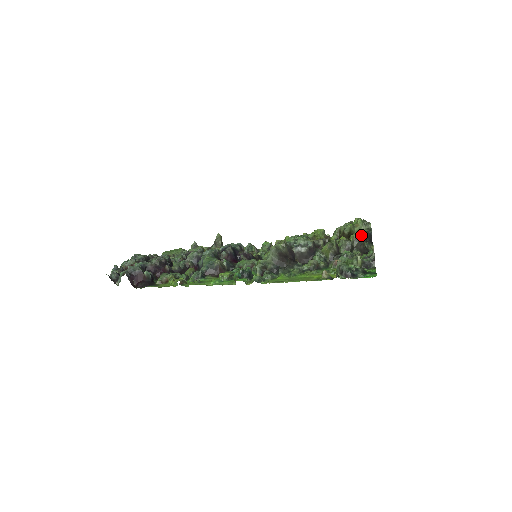
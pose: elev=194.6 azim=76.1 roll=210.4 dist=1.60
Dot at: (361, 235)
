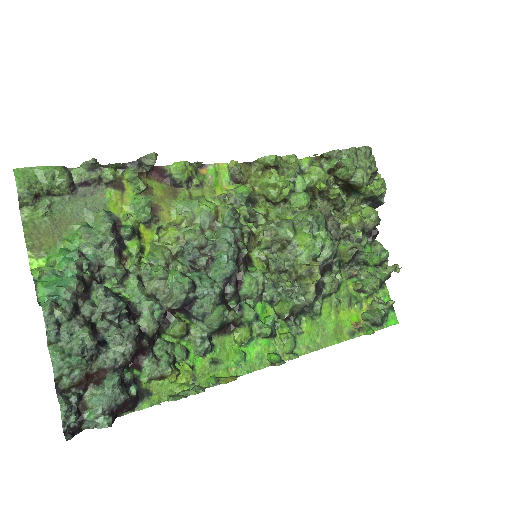
Dot at: occluded
